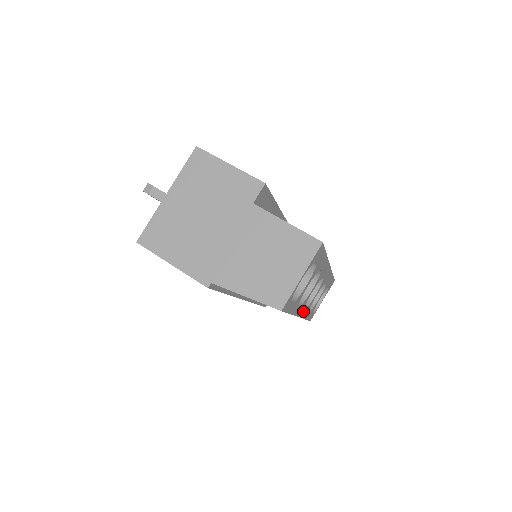
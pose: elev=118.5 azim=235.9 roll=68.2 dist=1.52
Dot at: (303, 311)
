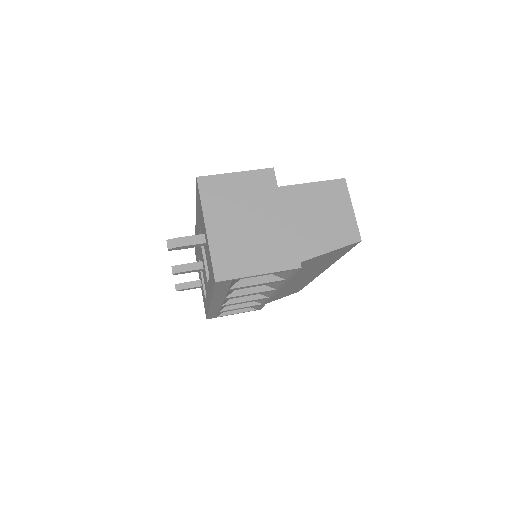
Dot at: occluded
